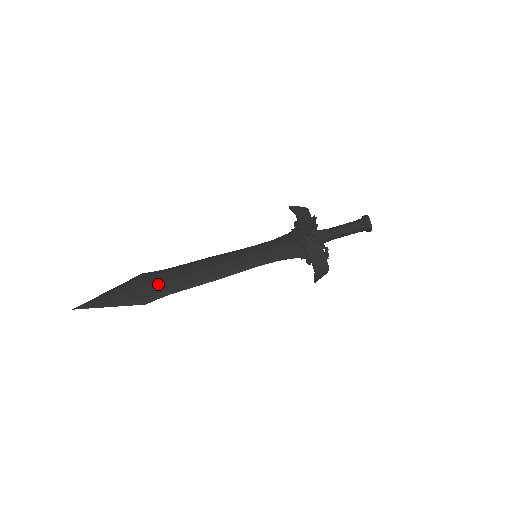
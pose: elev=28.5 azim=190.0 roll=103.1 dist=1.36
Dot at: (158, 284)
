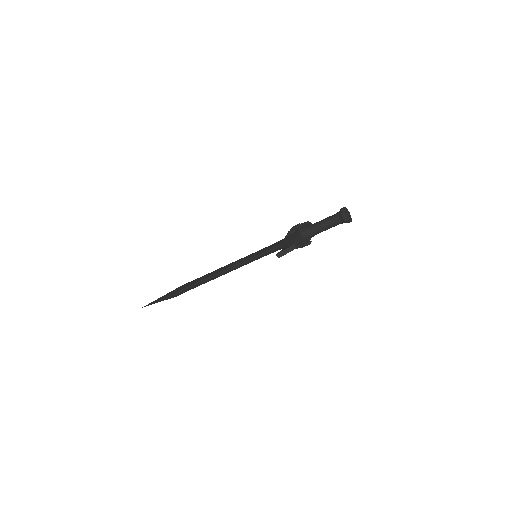
Dot at: (189, 283)
